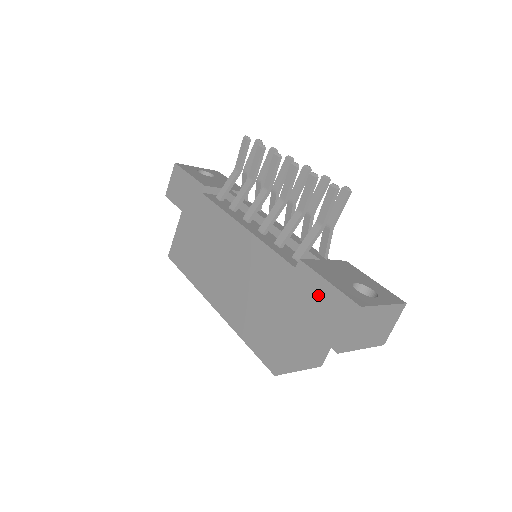
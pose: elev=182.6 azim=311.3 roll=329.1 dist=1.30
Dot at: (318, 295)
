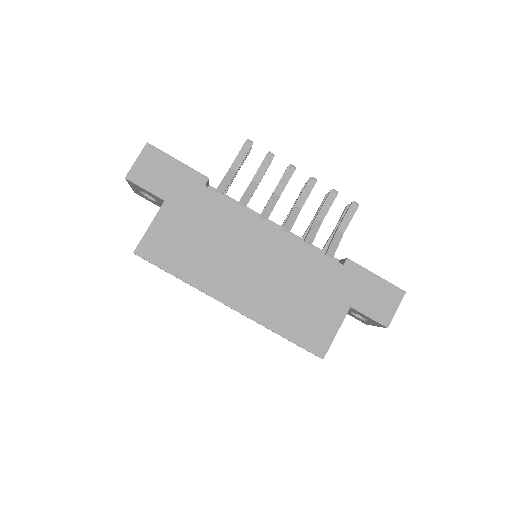
Dot at: (368, 286)
